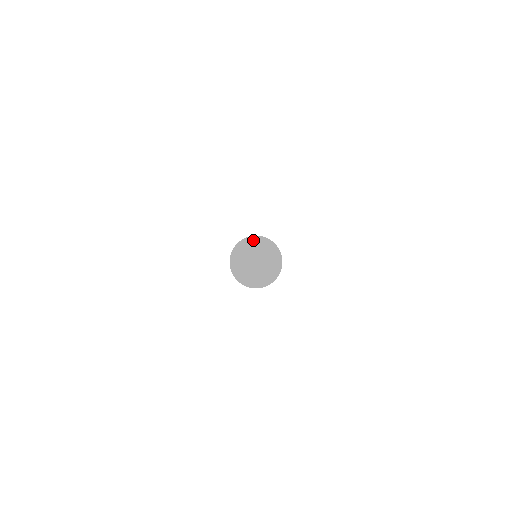
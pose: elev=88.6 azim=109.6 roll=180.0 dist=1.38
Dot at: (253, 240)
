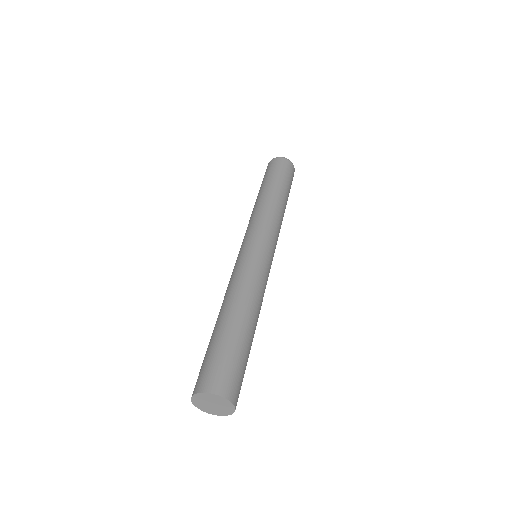
Dot at: (221, 399)
